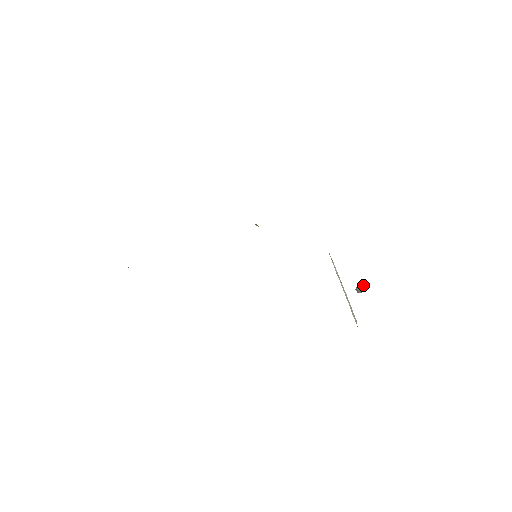
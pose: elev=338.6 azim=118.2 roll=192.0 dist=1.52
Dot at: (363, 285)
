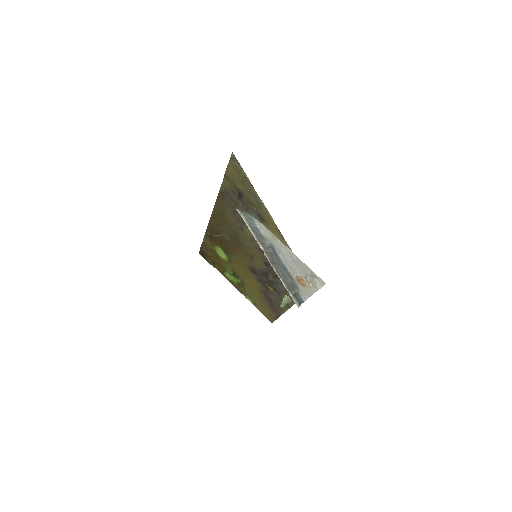
Dot at: occluded
